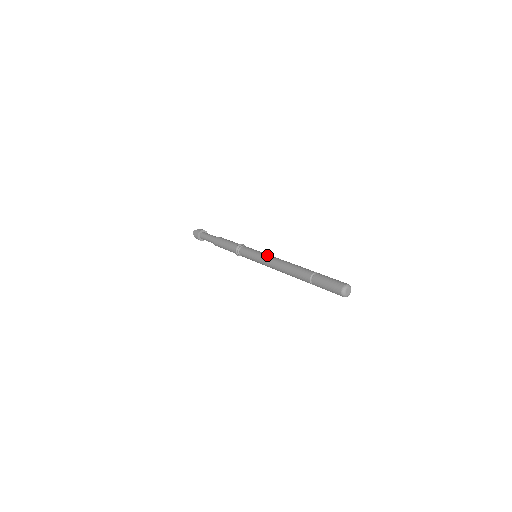
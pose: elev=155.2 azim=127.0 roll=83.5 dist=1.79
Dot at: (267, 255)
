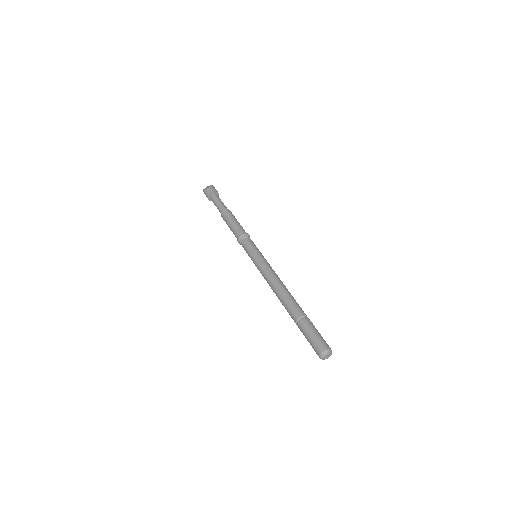
Dot at: (263, 266)
